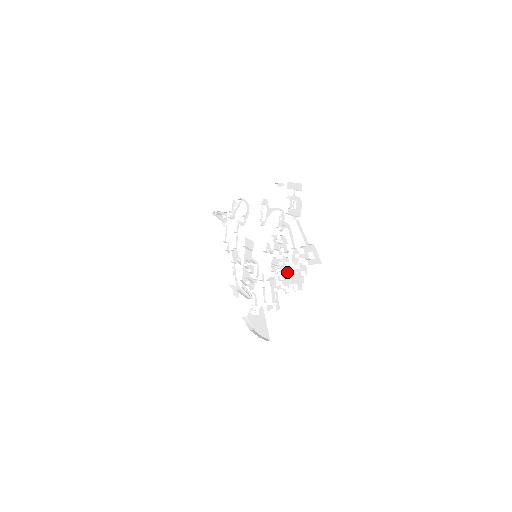
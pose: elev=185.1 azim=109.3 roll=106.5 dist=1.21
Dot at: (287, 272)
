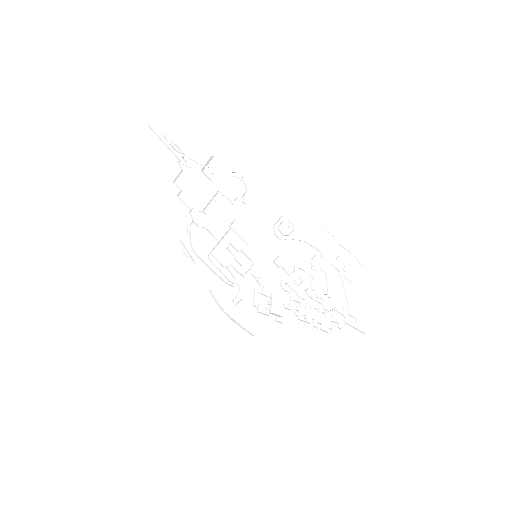
Dot at: (311, 307)
